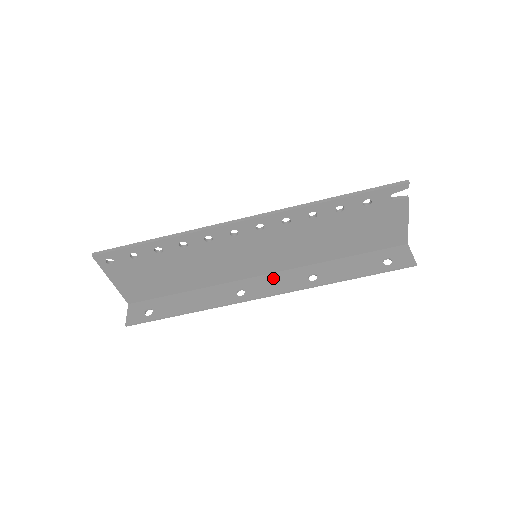
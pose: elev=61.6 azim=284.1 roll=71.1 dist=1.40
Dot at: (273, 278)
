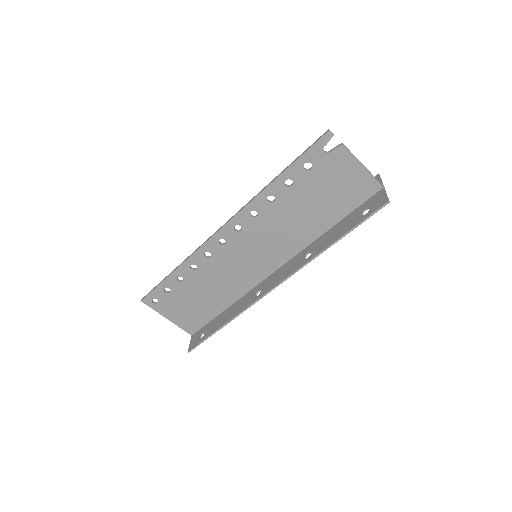
Dot at: (281, 270)
